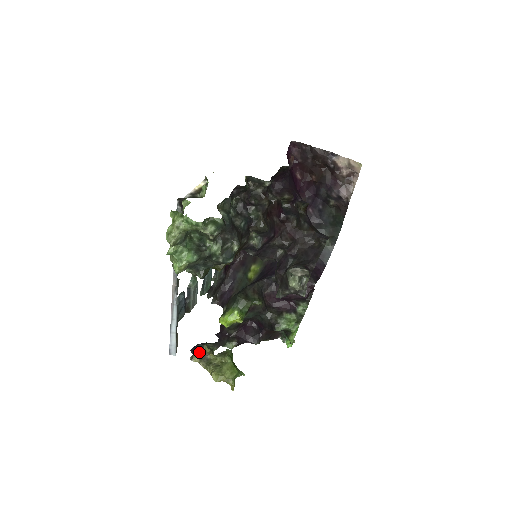
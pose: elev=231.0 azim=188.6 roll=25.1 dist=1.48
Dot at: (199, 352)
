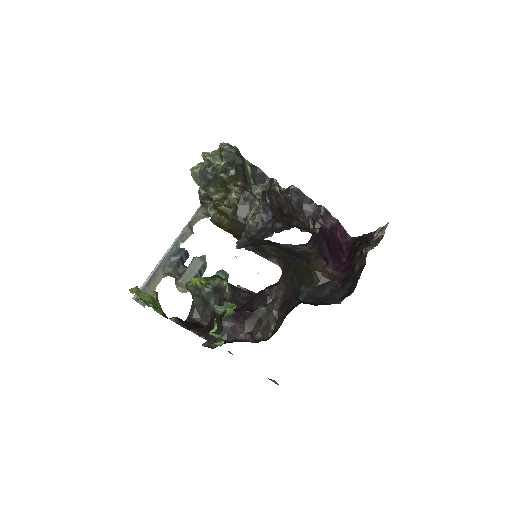
Dot at: occluded
